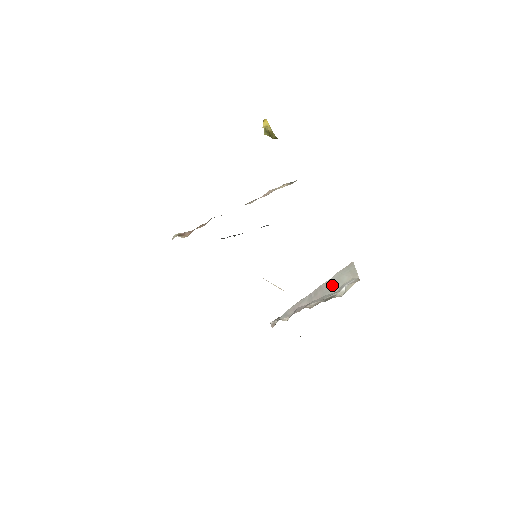
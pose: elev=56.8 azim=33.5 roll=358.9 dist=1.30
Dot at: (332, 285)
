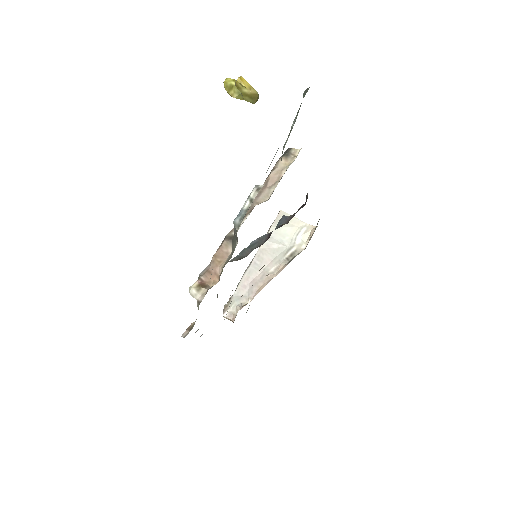
Dot at: (277, 243)
